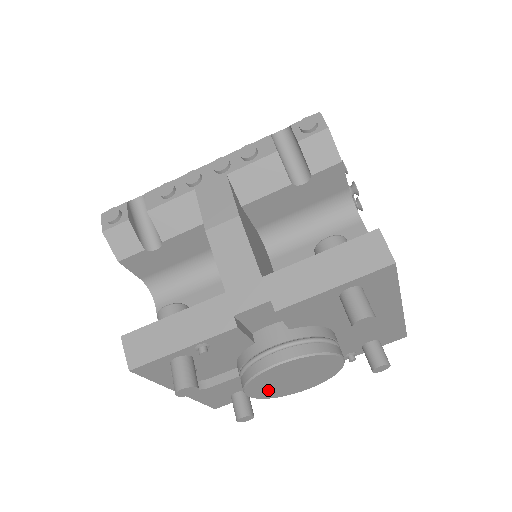
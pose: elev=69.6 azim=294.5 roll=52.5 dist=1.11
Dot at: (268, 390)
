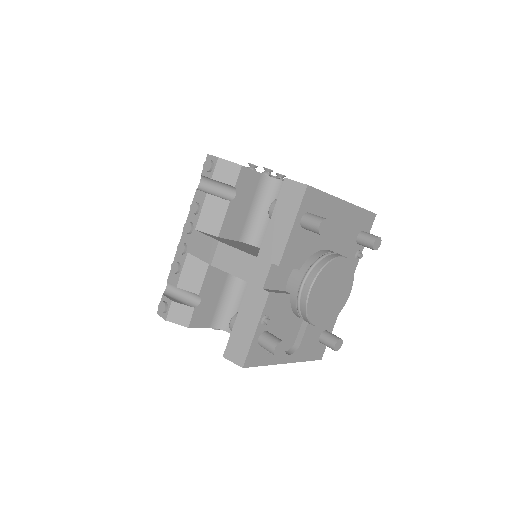
Dot at: (326, 313)
